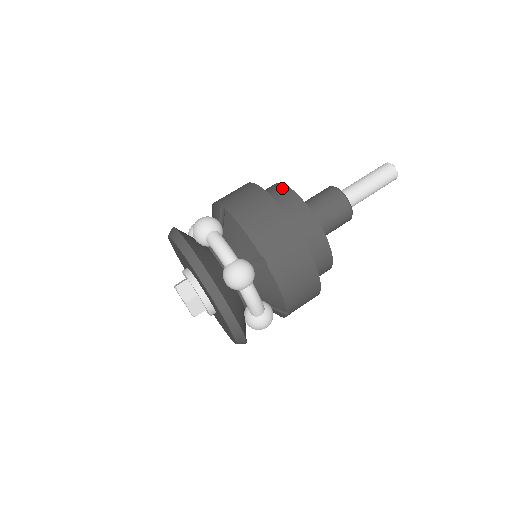
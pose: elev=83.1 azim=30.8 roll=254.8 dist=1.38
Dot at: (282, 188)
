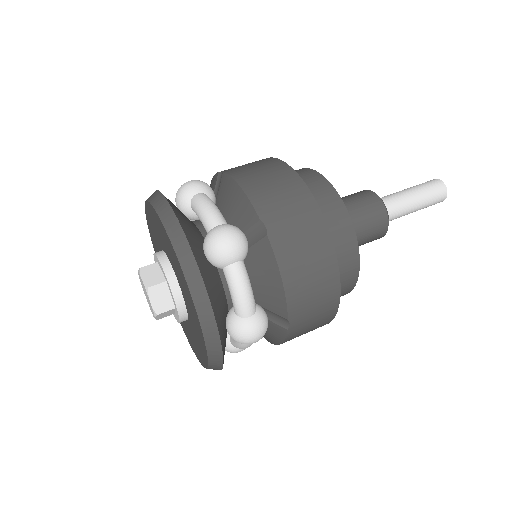
Dot at: (300, 169)
